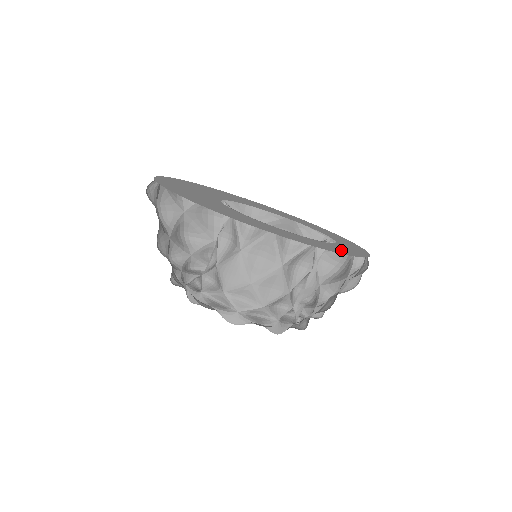
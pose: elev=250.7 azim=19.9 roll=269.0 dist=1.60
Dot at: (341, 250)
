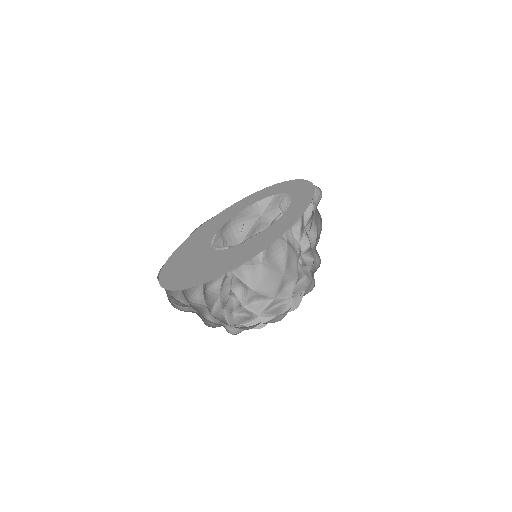
Dot at: (305, 196)
